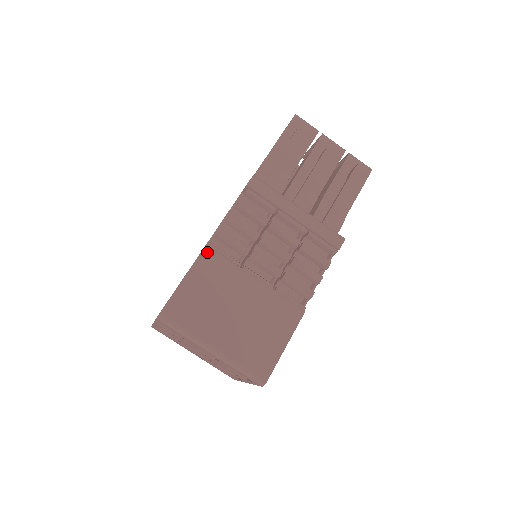
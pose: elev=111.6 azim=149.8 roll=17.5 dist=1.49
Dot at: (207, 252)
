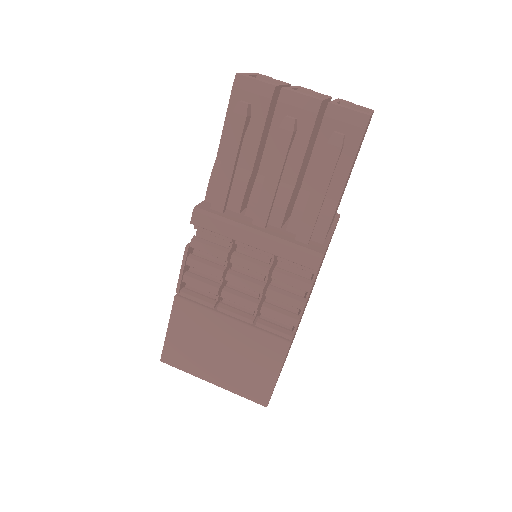
Dot at: (178, 302)
